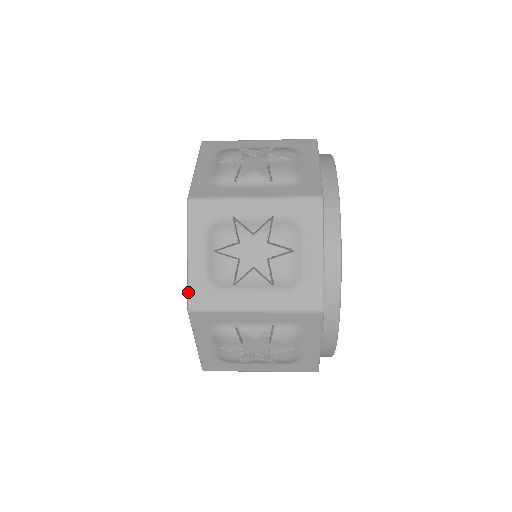
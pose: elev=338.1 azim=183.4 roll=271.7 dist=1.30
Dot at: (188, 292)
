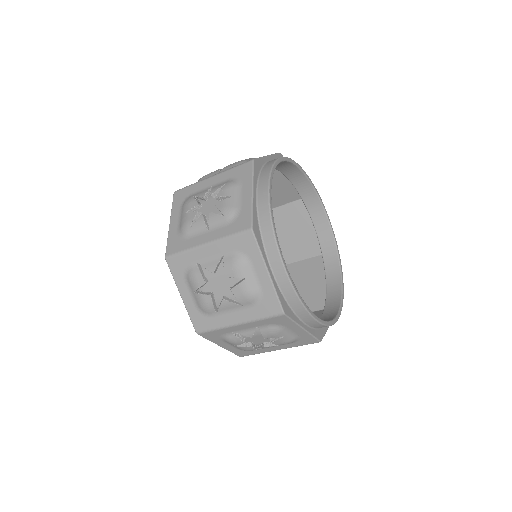
Dot at: occluded
